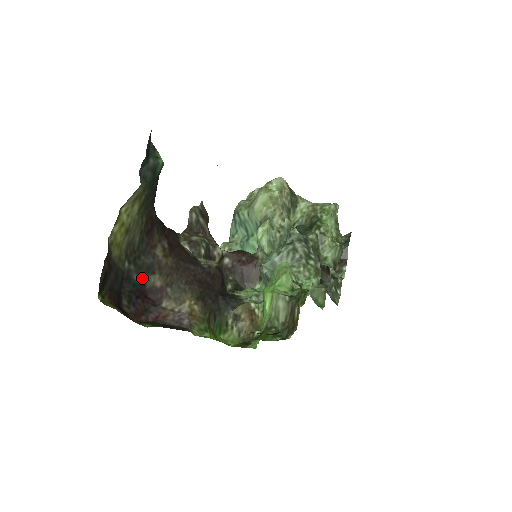
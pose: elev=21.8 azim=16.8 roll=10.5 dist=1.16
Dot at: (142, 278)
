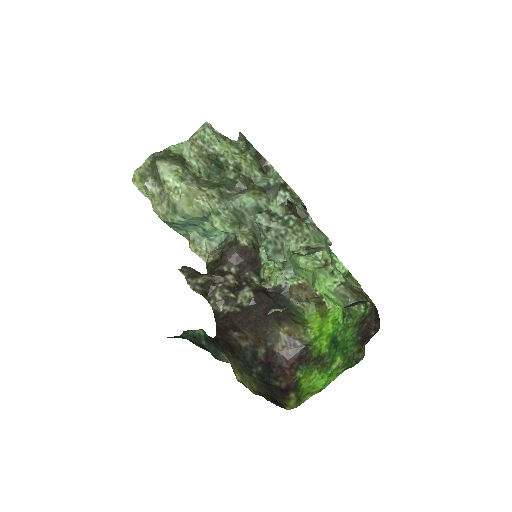
Dot at: (259, 363)
